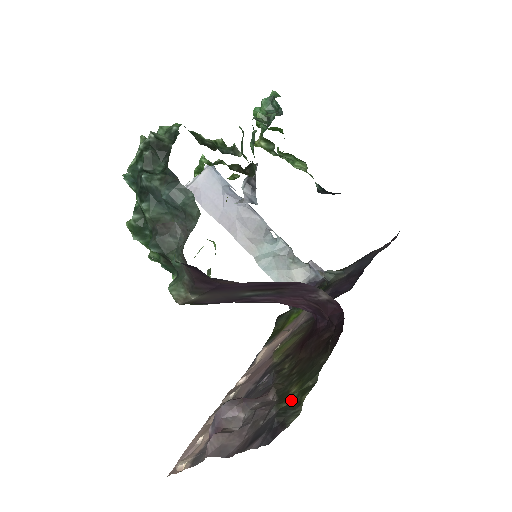
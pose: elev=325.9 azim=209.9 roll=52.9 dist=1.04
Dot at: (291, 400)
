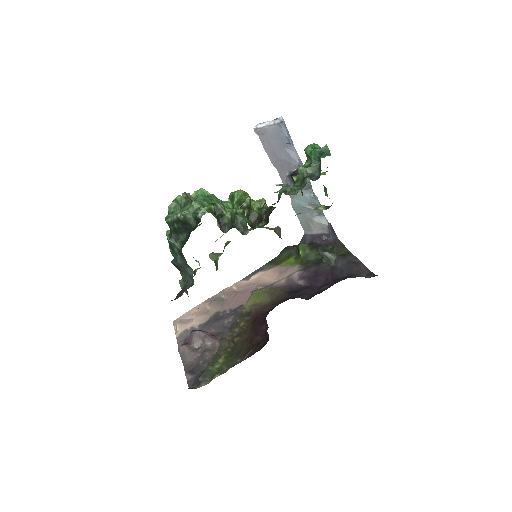
Dot at: (214, 369)
